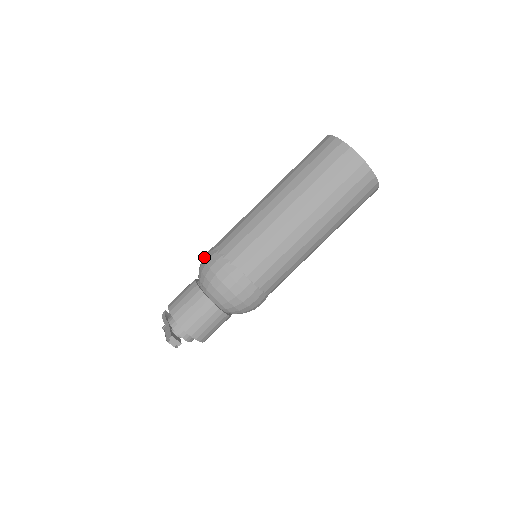
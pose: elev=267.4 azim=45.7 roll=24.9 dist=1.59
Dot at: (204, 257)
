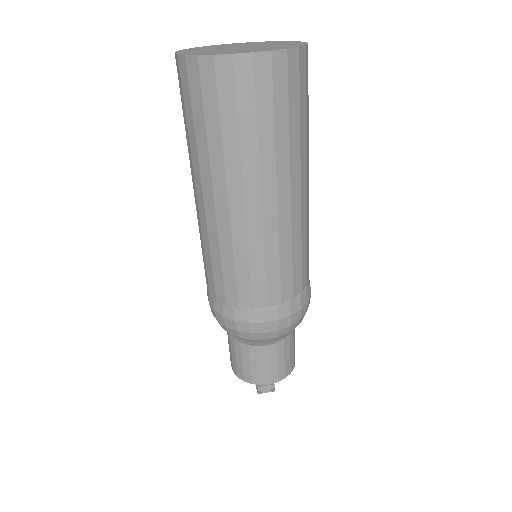
Dot at: occluded
